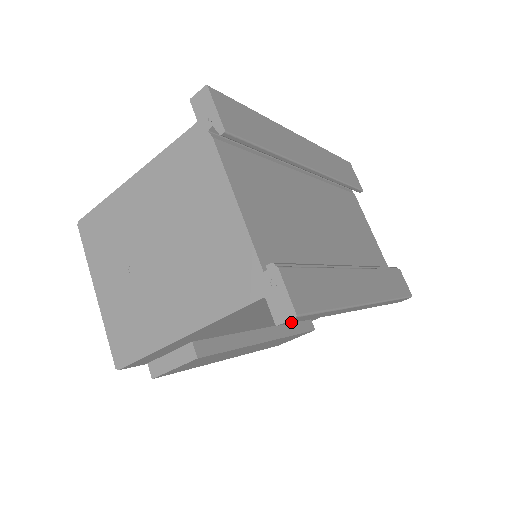
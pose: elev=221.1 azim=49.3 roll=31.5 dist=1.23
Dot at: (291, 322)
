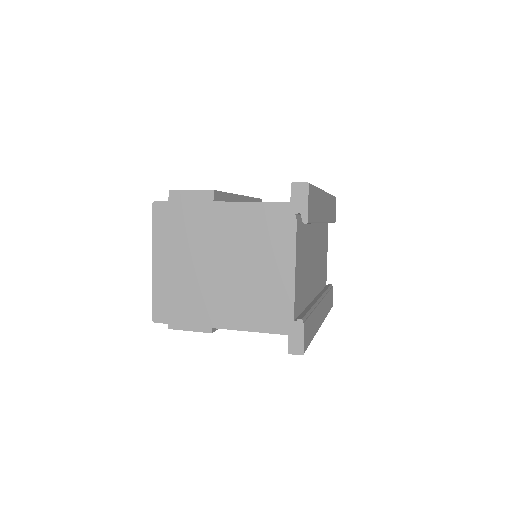
Dot at: occluded
